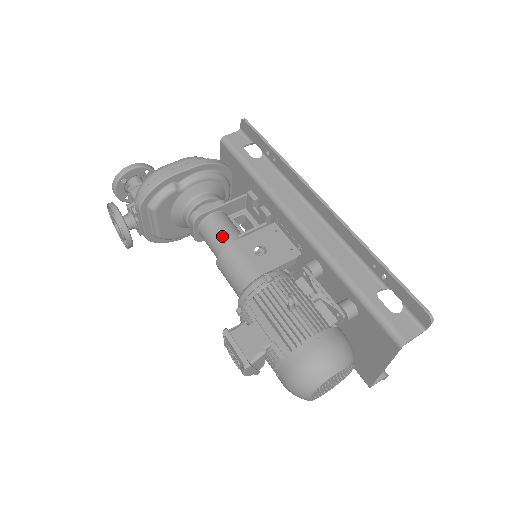
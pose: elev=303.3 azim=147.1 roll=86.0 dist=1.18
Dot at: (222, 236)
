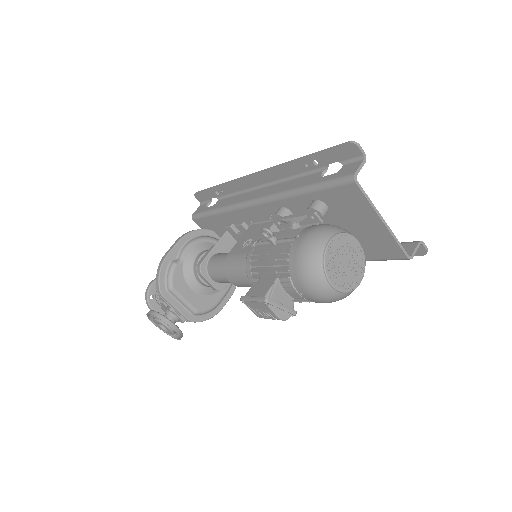
Dot at: (221, 262)
